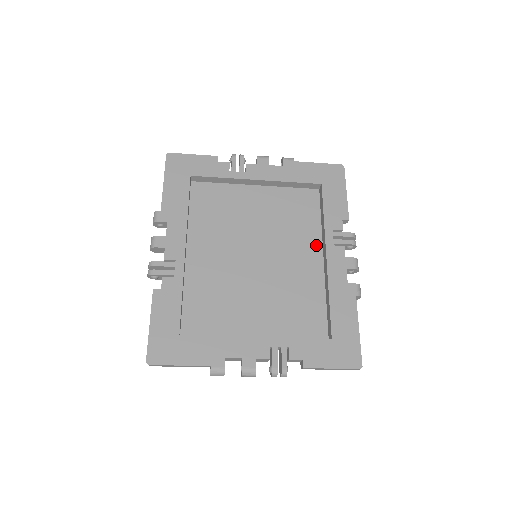
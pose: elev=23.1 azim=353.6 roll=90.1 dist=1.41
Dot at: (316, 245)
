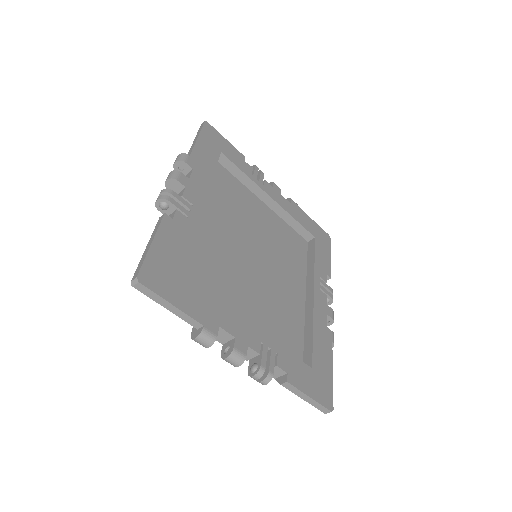
Dot at: (301, 282)
